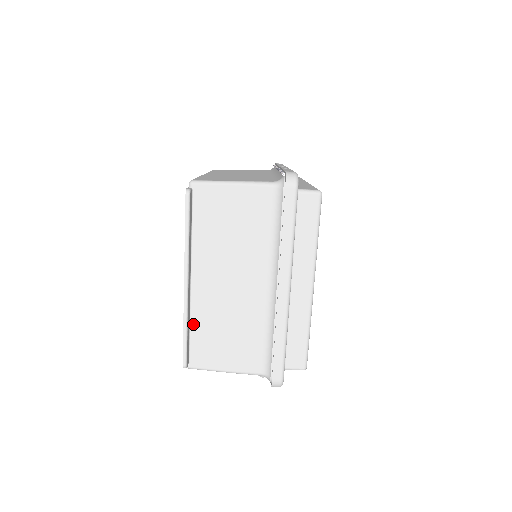
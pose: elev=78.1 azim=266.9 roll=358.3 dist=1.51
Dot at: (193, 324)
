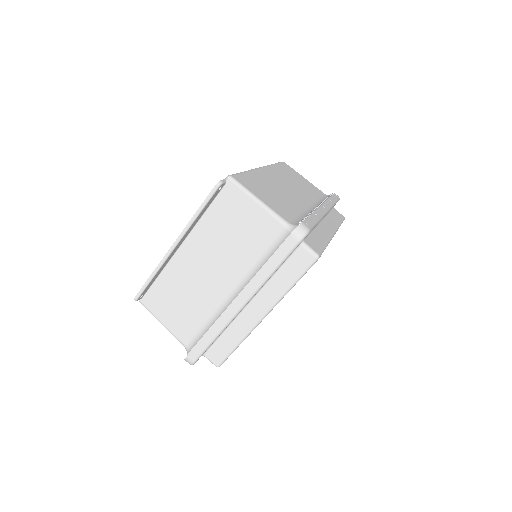
Dot at: (162, 275)
